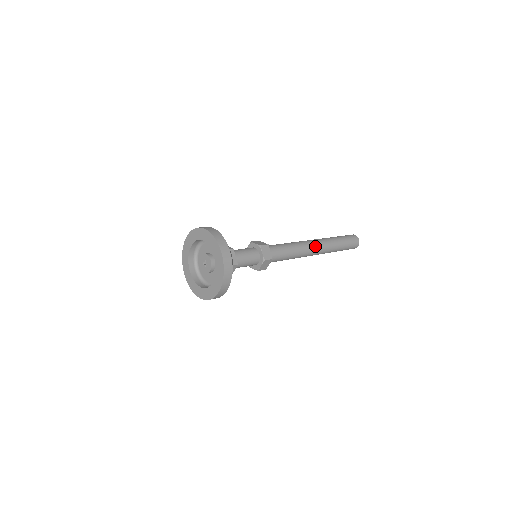
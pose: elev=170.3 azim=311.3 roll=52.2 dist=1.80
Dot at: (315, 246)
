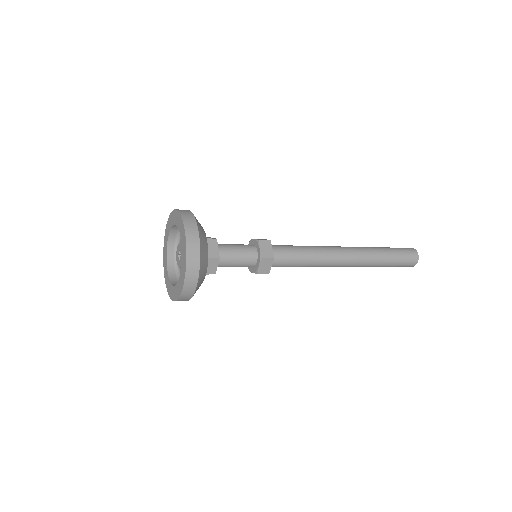
Dot at: (346, 253)
